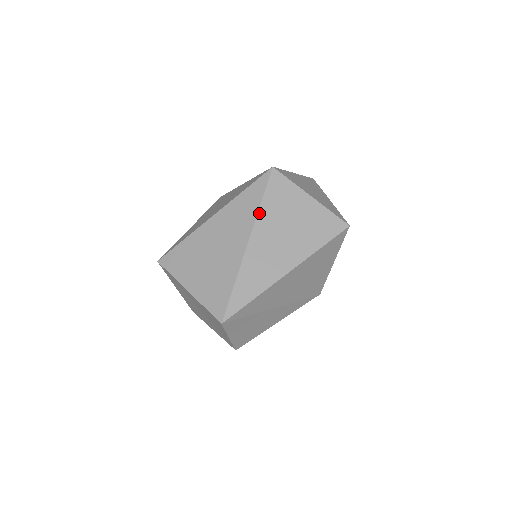
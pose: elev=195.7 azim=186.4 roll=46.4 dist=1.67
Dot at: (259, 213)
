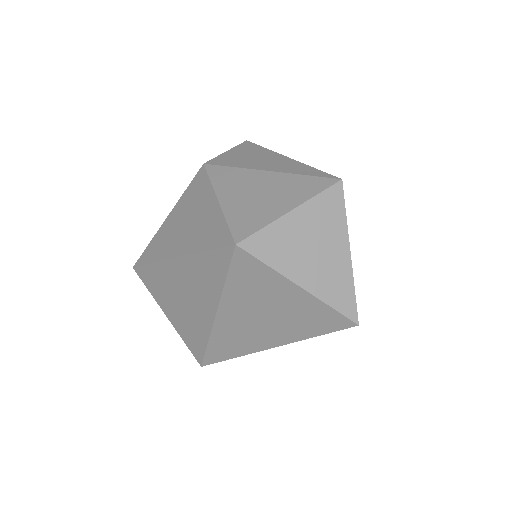
Dot at: (224, 294)
